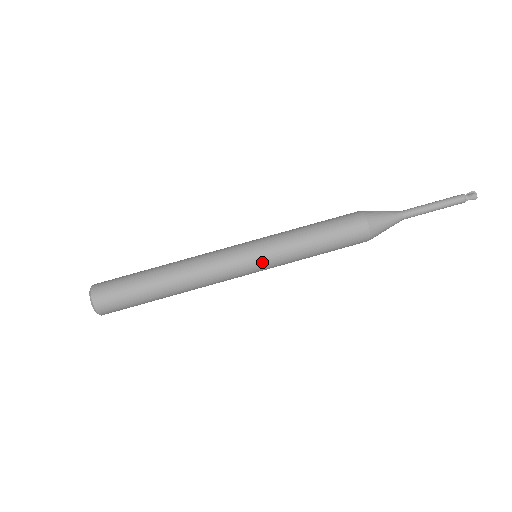
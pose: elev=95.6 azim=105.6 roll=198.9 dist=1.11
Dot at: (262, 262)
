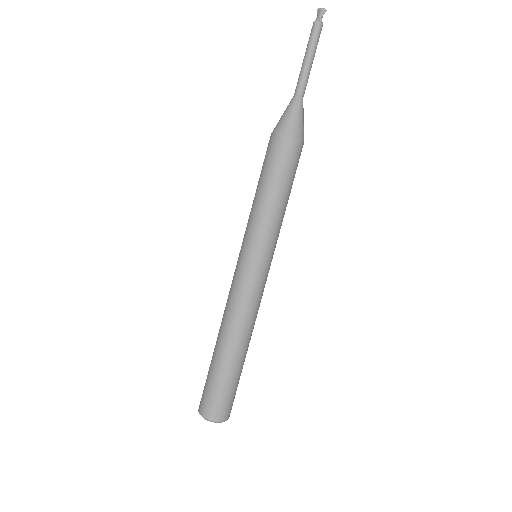
Dot at: (257, 254)
